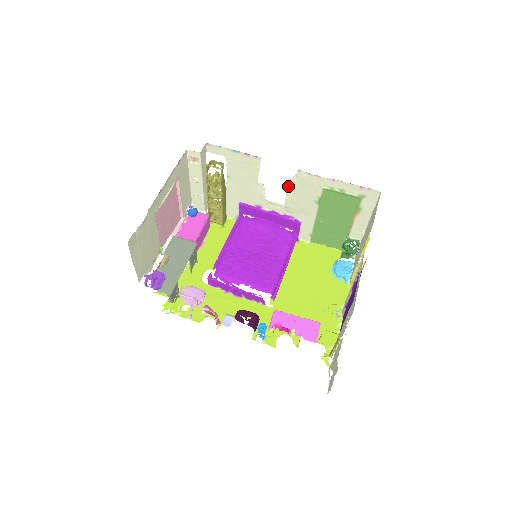
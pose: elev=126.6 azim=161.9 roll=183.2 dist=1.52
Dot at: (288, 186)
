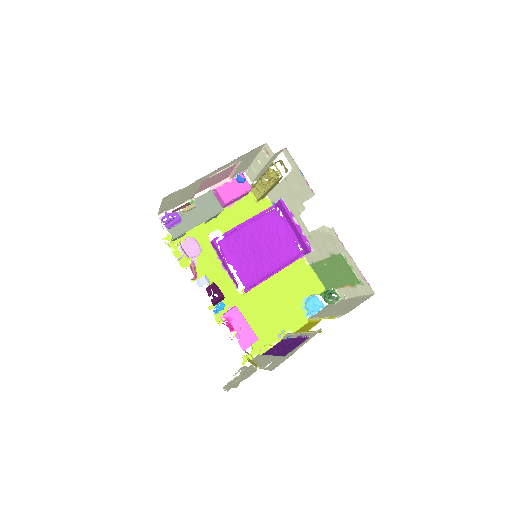
Dot at: (320, 227)
